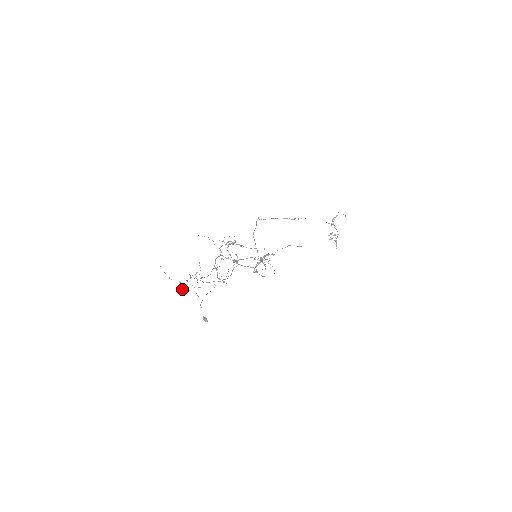
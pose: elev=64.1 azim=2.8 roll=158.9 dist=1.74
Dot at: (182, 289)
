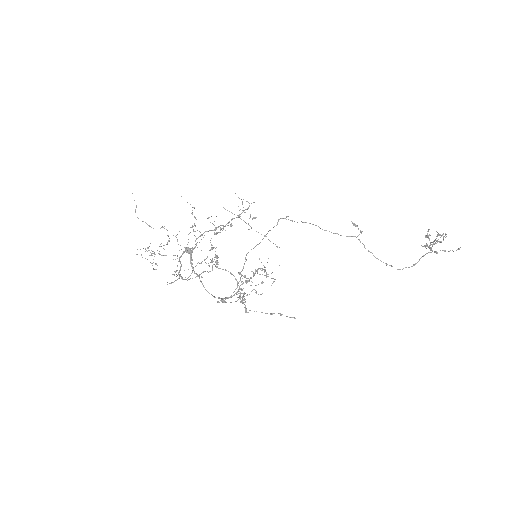
Dot at: (136, 254)
